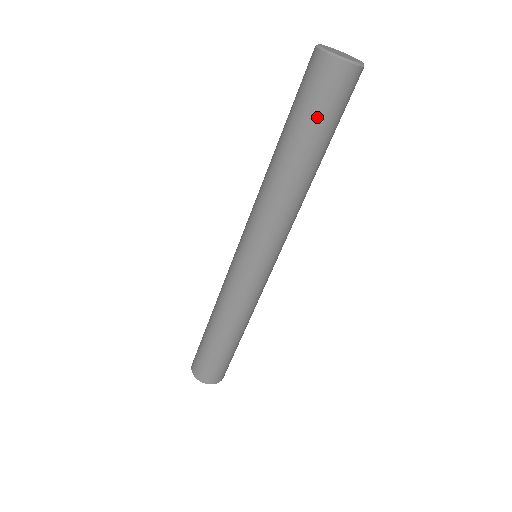
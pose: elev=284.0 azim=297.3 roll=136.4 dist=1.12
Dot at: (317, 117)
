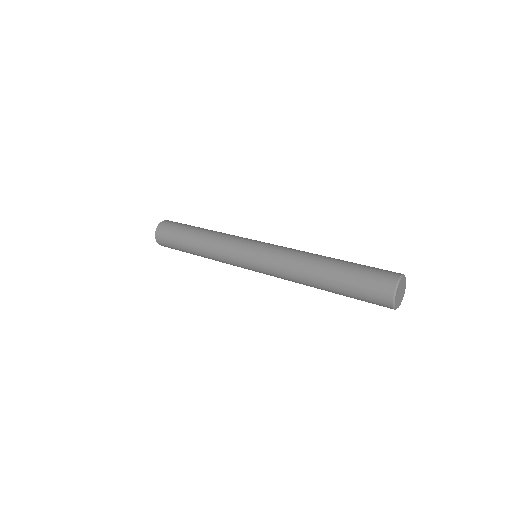
Dot at: (355, 295)
